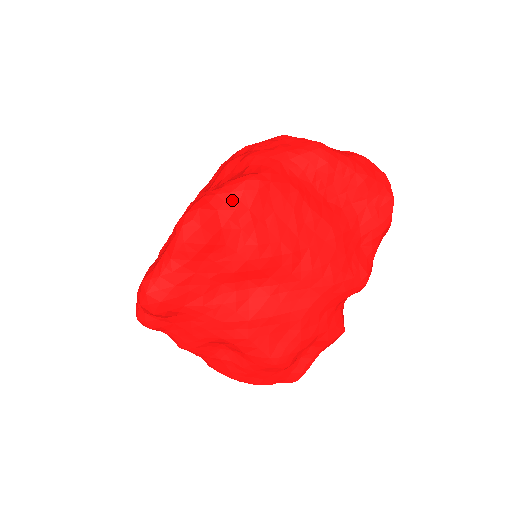
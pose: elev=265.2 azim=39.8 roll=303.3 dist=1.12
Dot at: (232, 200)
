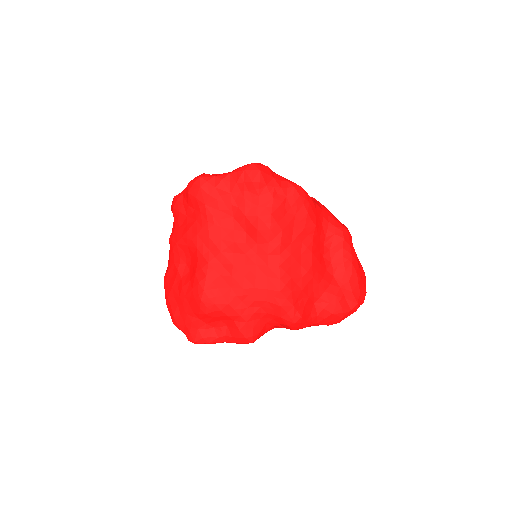
Dot at: (284, 184)
